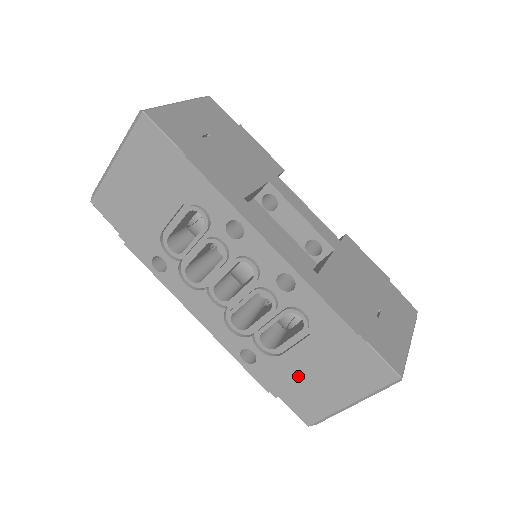
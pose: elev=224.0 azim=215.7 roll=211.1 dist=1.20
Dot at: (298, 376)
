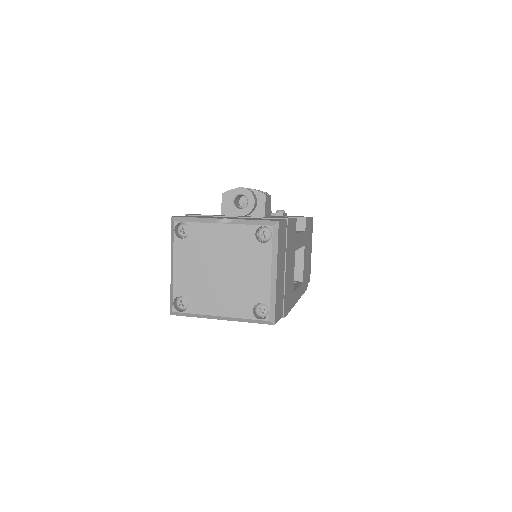
Dot at: occluded
